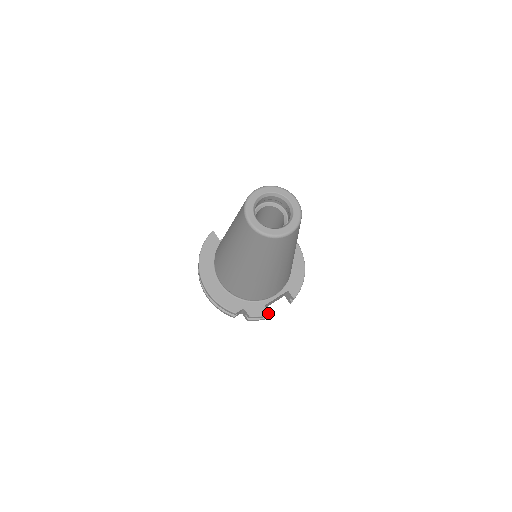
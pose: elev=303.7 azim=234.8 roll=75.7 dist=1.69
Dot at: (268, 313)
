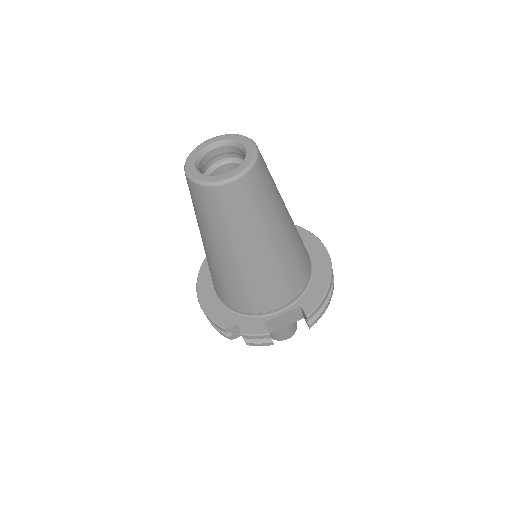
Dot at: (266, 332)
